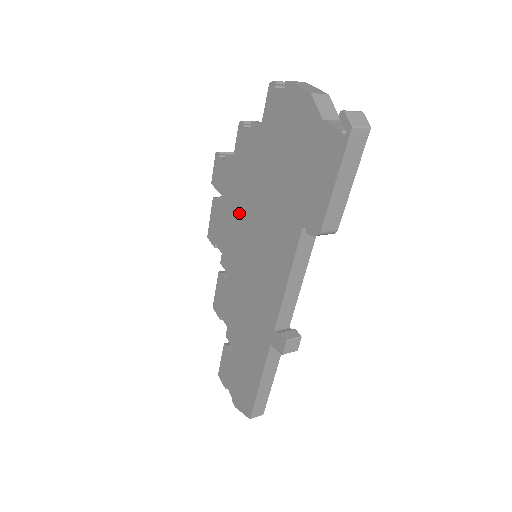
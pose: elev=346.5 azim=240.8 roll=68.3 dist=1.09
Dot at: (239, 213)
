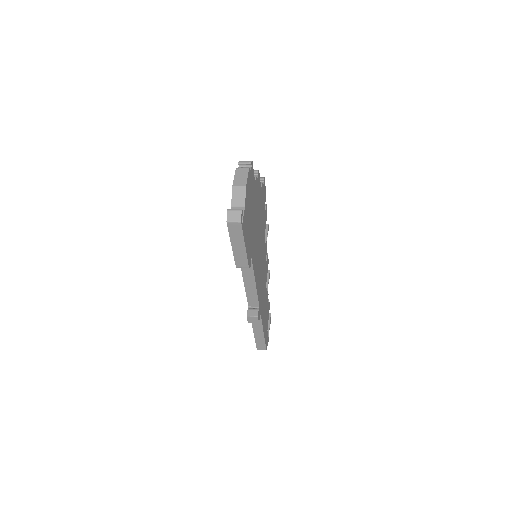
Dot at: occluded
